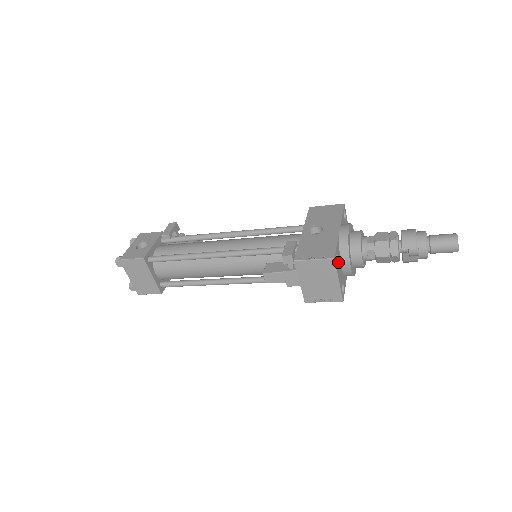
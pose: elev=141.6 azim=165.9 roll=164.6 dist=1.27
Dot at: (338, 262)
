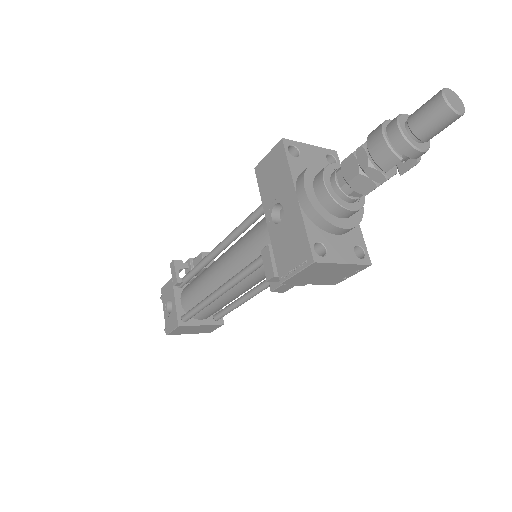
Dot at: (325, 246)
